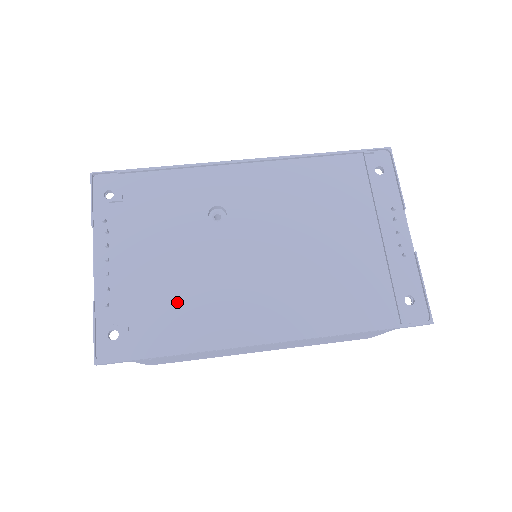
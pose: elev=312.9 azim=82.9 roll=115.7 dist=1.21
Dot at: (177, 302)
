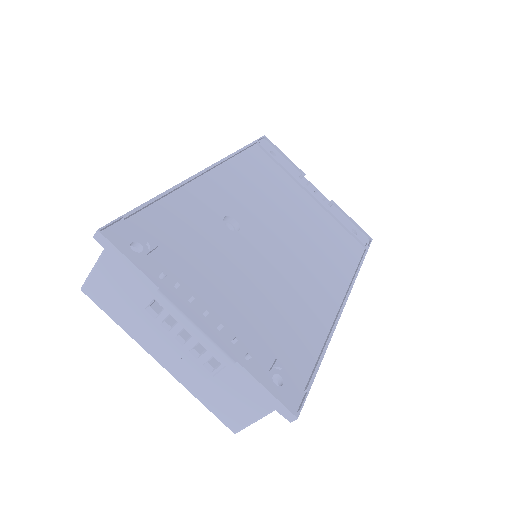
Dot at: (282, 314)
